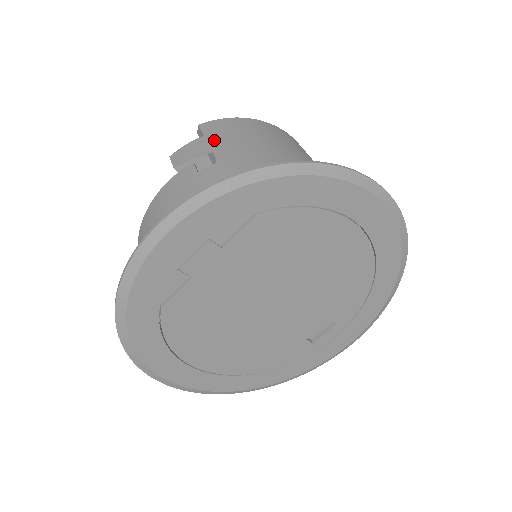
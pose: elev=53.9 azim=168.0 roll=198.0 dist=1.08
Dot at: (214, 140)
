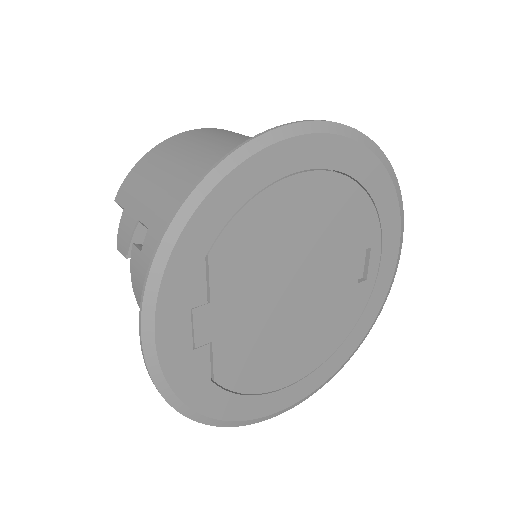
Dot at: (133, 207)
